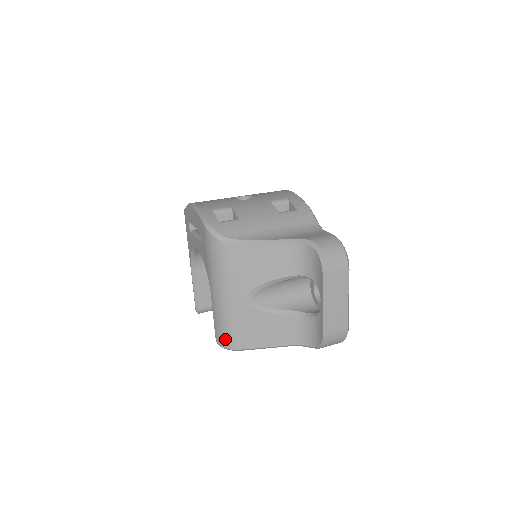
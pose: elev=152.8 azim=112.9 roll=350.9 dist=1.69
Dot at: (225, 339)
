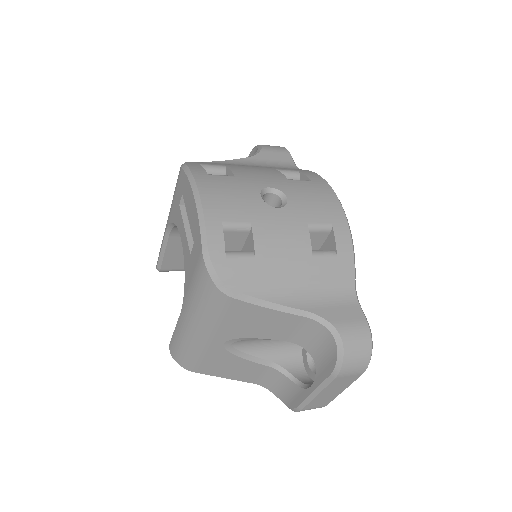
Dot at: (180, 358)
